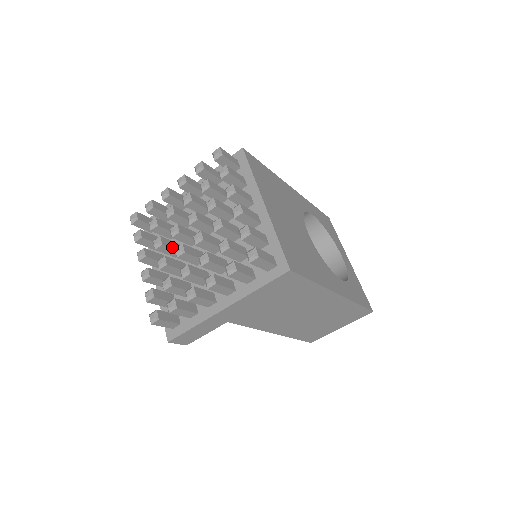
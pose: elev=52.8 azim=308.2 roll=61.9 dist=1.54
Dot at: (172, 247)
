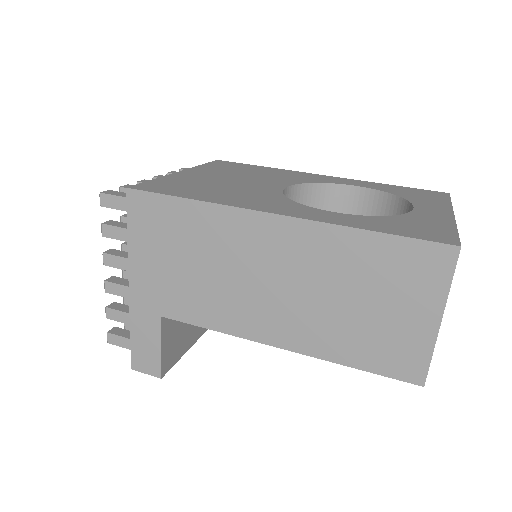
Dot at: occluded
